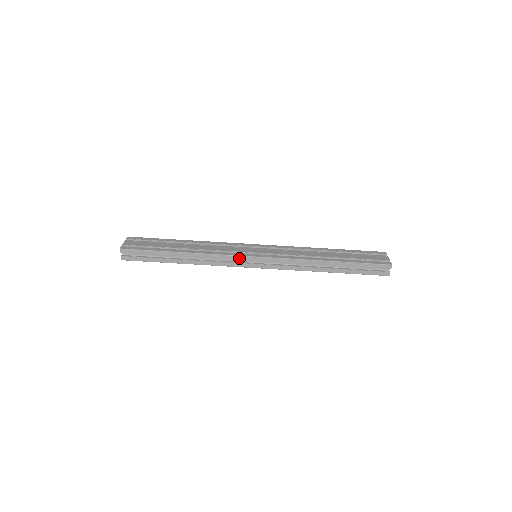
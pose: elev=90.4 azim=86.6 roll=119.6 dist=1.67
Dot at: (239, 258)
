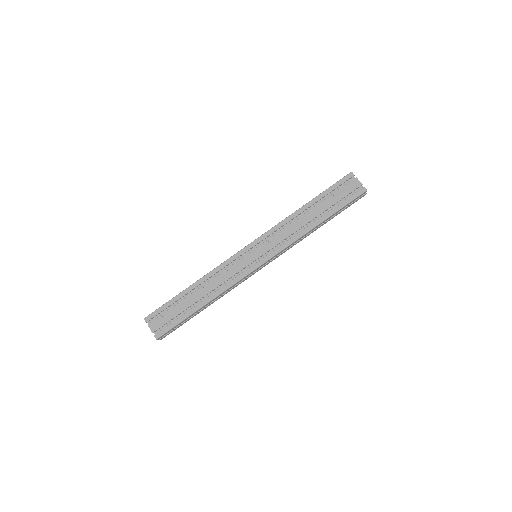
Dot at: (250, 274)
